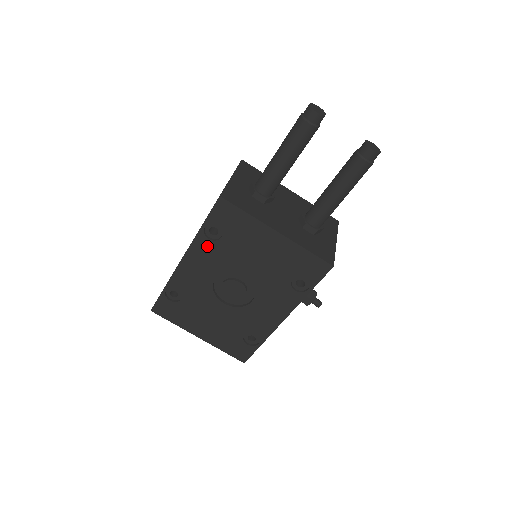
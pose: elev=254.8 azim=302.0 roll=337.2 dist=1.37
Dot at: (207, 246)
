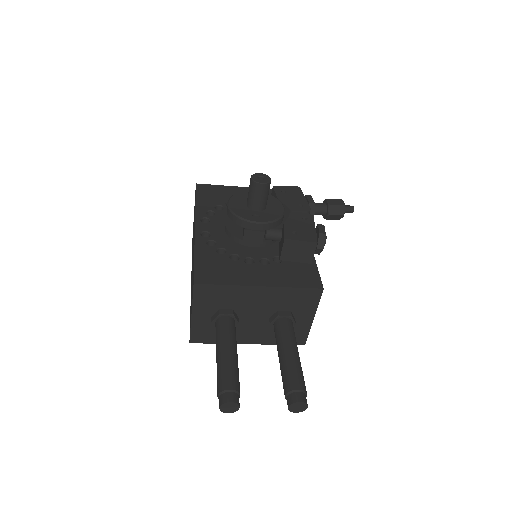
Dot at: occluded
